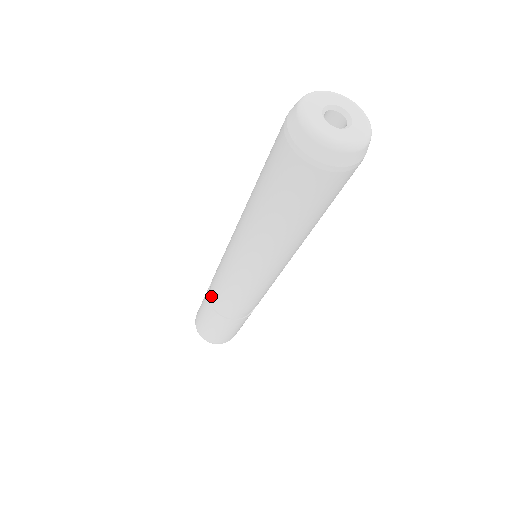
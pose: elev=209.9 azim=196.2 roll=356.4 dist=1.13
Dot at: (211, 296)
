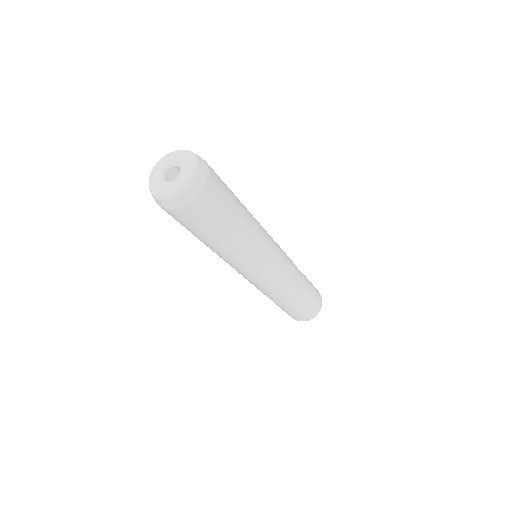
Dot at: occluded
